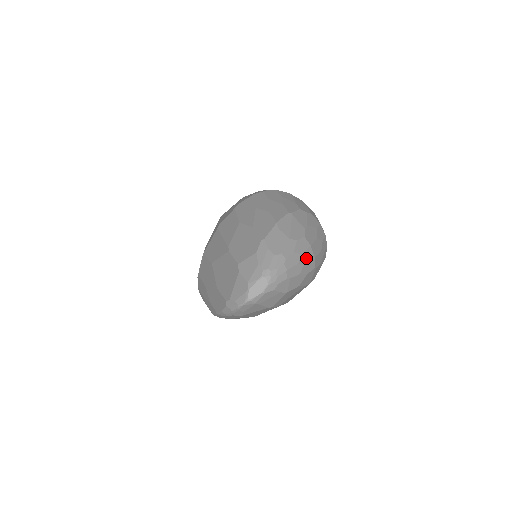
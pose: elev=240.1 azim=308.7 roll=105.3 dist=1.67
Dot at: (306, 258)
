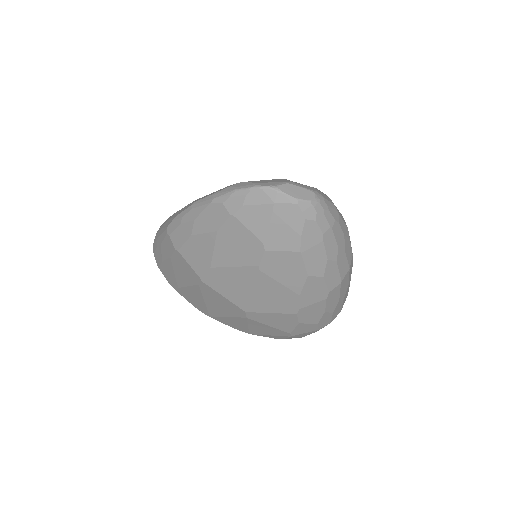
Dot at: (341, 263)
